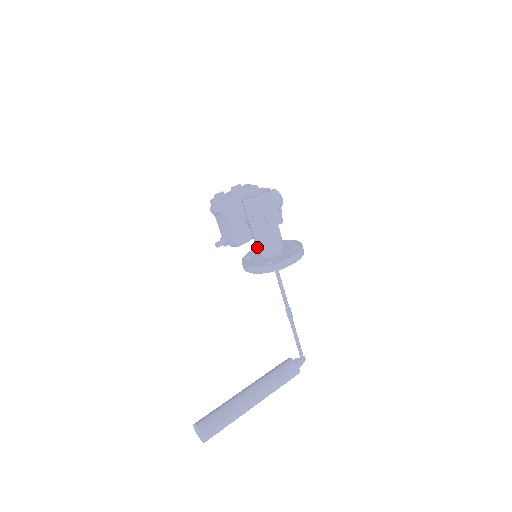
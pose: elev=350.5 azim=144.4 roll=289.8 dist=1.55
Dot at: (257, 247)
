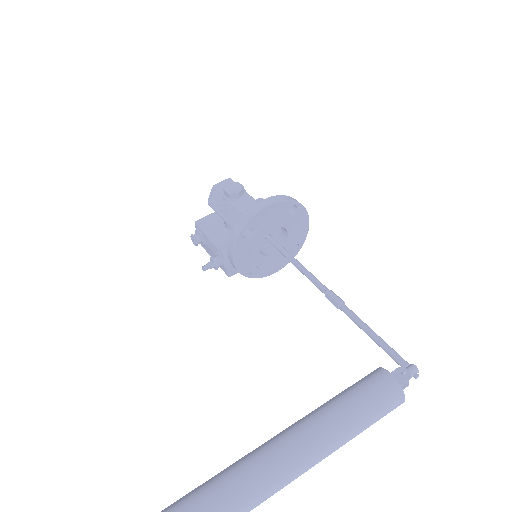
Dot at: occluded
